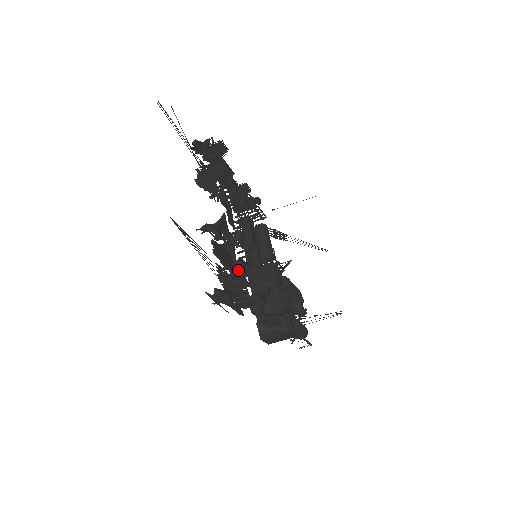
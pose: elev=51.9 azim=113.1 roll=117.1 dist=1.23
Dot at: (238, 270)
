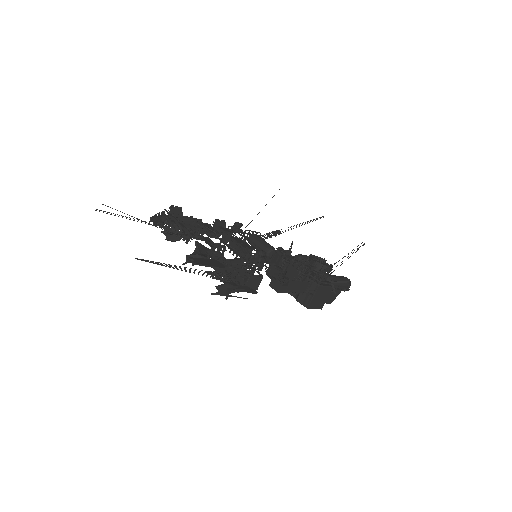
Dot at: (230, 266)
